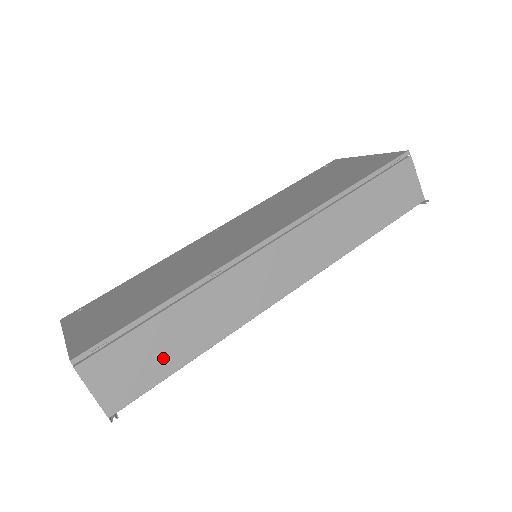
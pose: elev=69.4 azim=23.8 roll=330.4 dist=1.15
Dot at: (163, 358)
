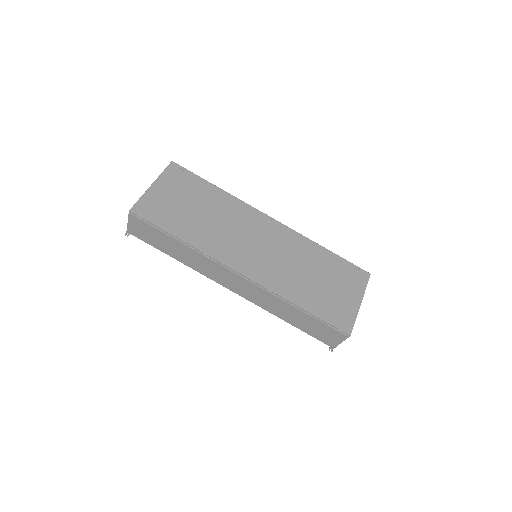
Dot at: (161, 244)
